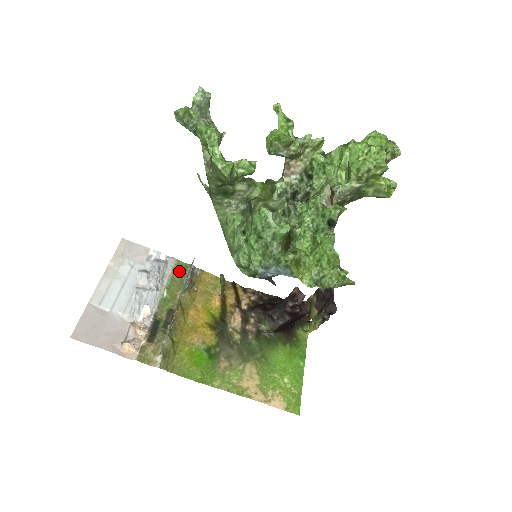
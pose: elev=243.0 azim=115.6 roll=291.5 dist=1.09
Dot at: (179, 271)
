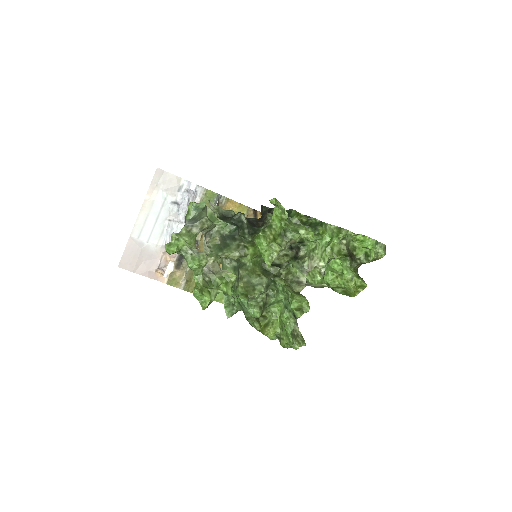
Dot at: (206, 201)
